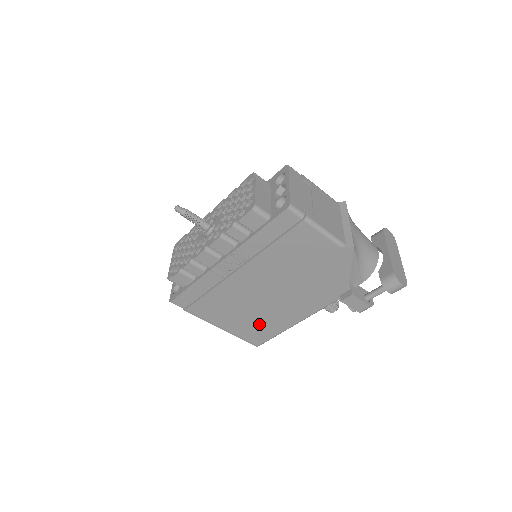
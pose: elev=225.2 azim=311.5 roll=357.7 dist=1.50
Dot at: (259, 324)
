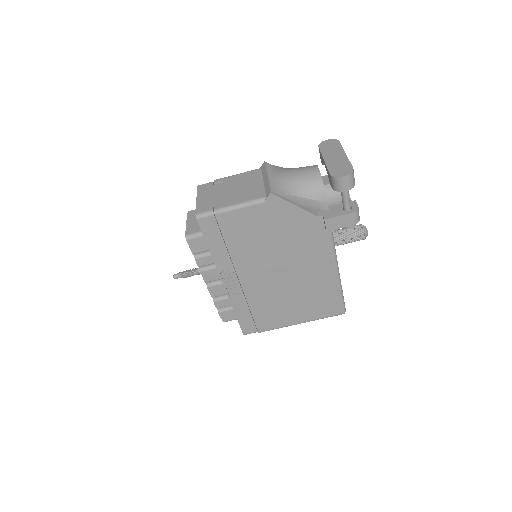
Dot at: (315, 298)
